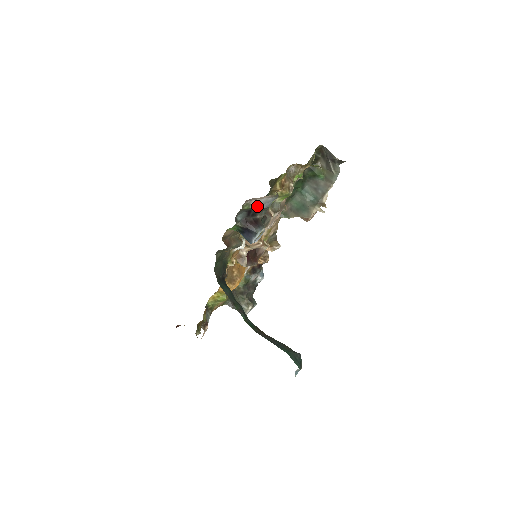
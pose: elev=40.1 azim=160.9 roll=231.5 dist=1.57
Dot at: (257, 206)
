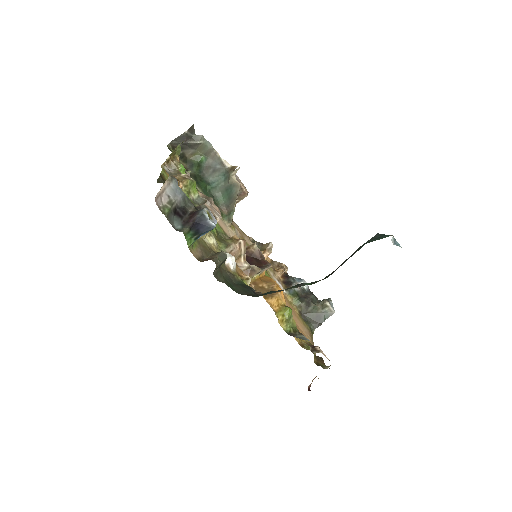
Dot at: (173, 201)
